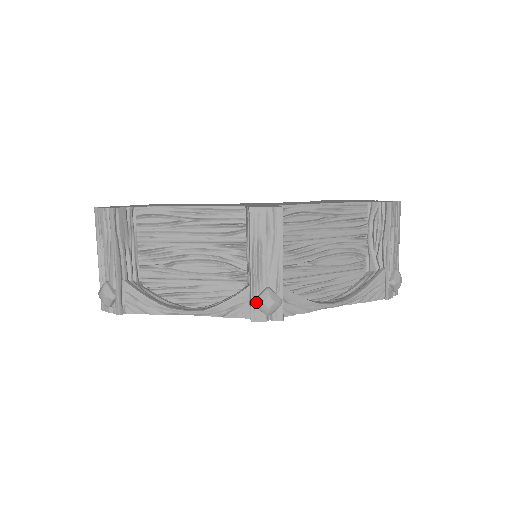
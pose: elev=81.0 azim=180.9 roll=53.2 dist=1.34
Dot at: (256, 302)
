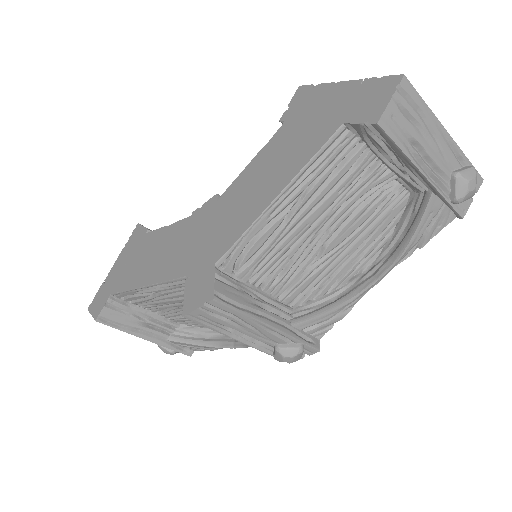
Dot at: occluded
